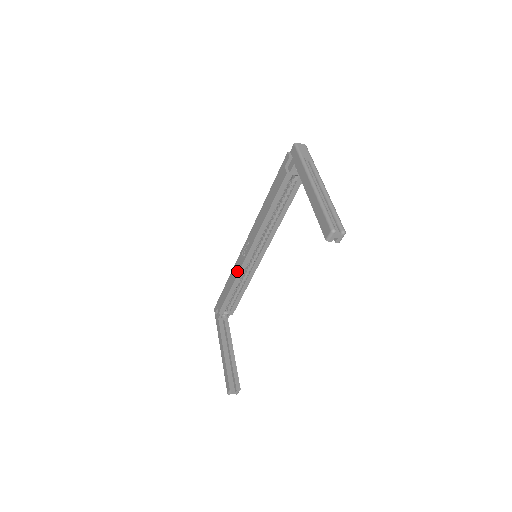
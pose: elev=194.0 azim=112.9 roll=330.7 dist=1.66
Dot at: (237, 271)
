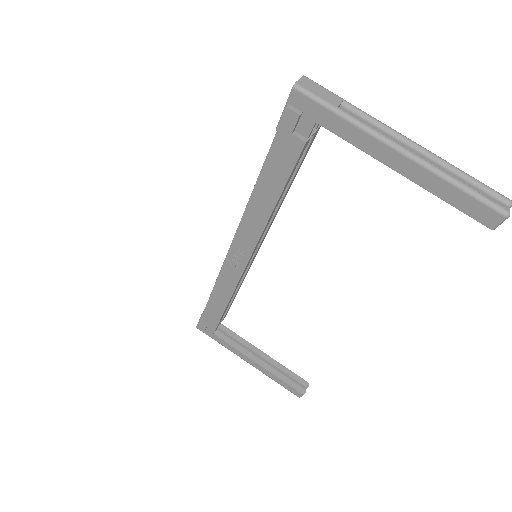
Dot at: (232, 285)
